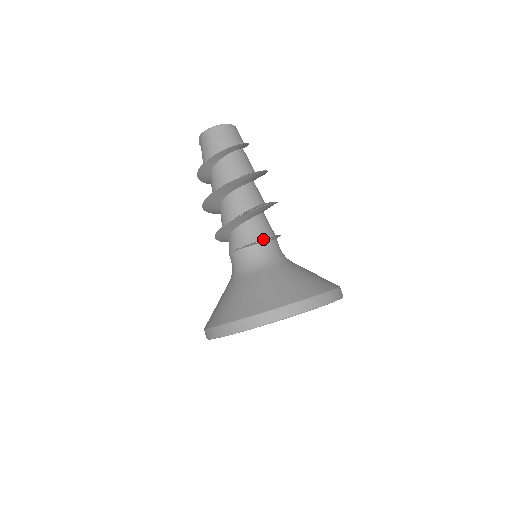
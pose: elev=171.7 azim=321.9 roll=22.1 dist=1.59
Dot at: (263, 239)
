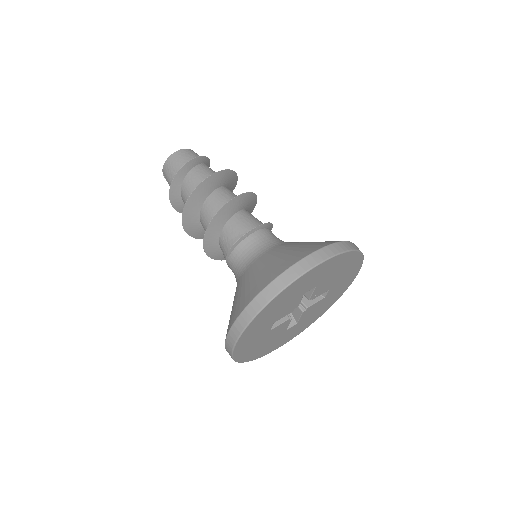
Dot at: (243, 236)
